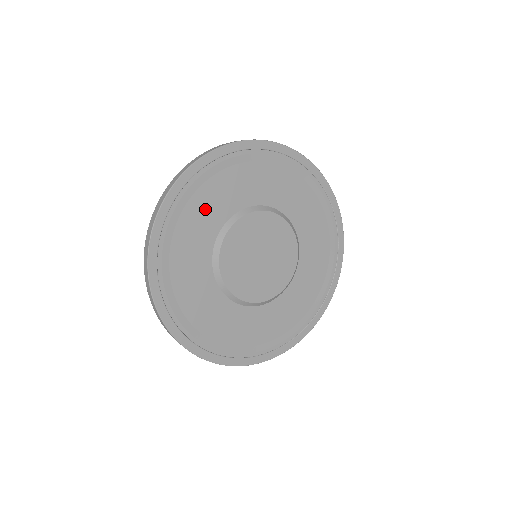
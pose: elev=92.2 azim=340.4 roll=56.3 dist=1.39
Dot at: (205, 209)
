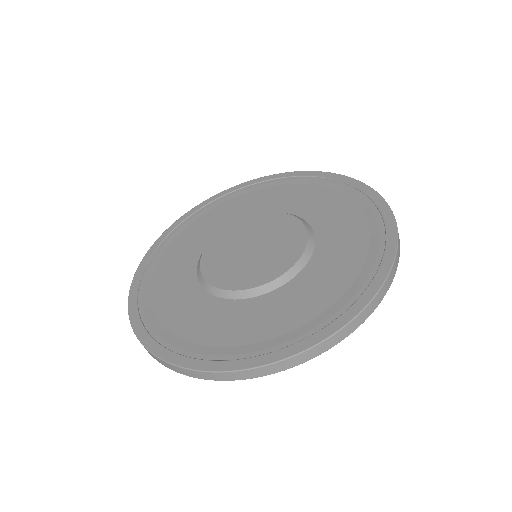
Dot at: (217, 218)
